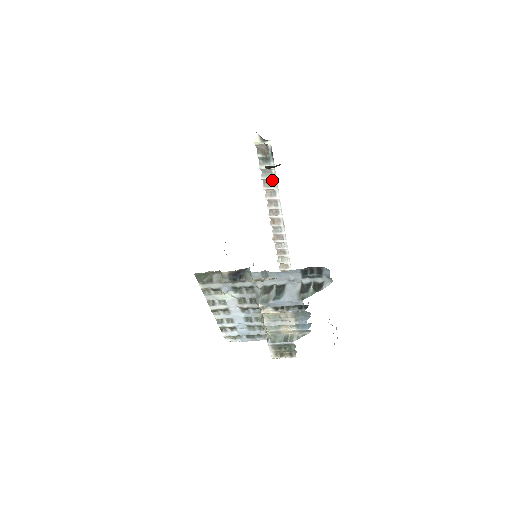
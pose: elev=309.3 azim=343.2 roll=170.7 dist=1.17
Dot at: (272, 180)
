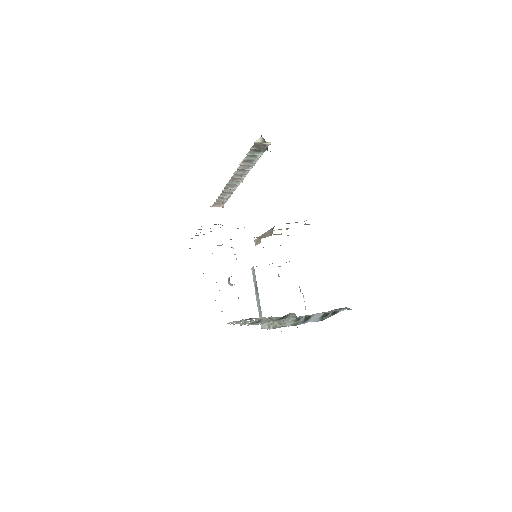
Dot at: (252, 160)
